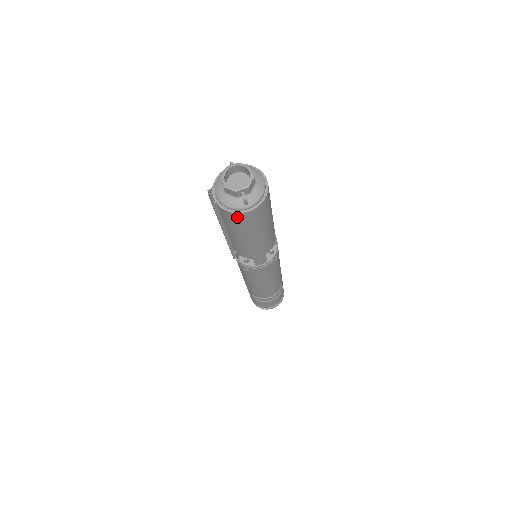
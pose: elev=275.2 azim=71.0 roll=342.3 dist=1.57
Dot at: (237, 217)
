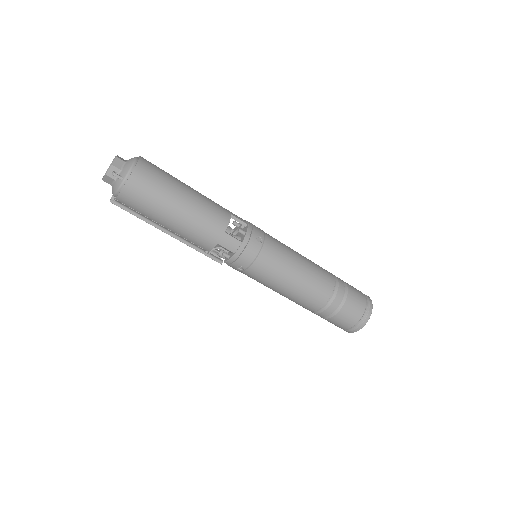
Dot at: (128, 196)
